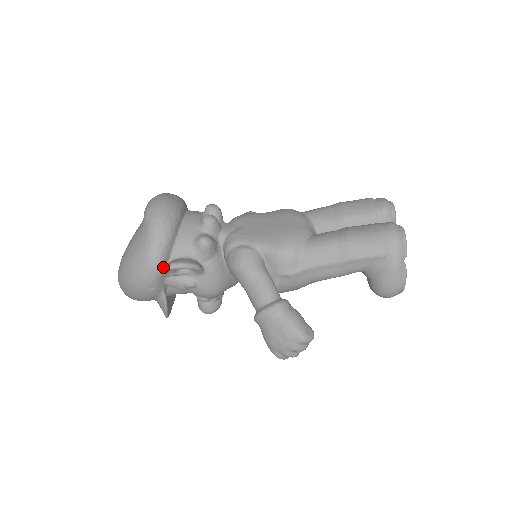
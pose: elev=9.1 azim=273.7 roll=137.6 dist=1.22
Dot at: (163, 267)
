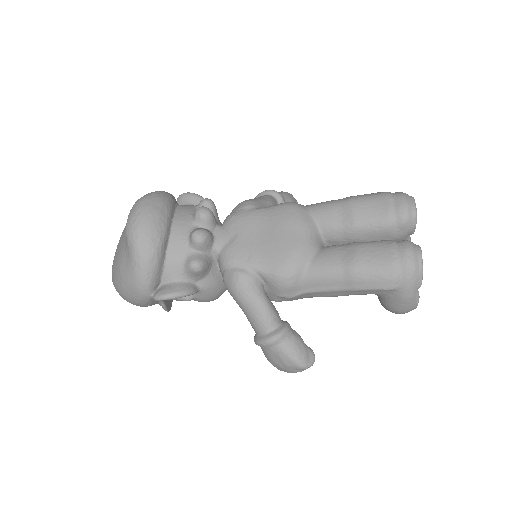
Dot at: (154, 297)
